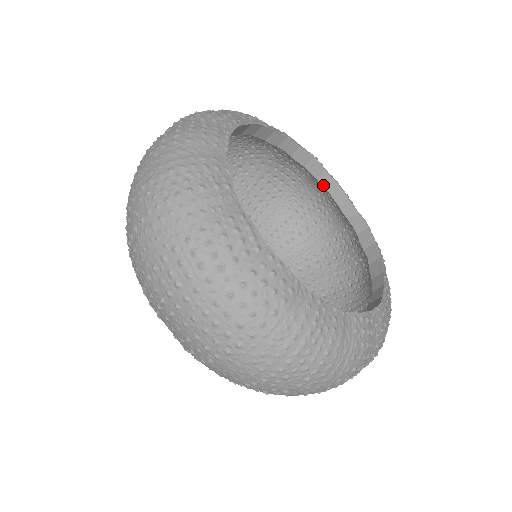
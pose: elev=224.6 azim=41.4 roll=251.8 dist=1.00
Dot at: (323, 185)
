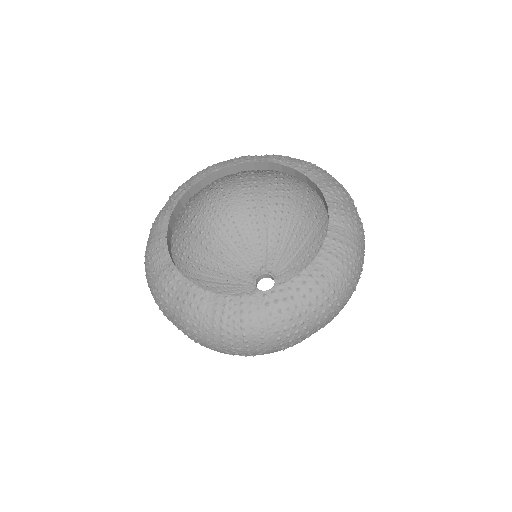
Dot at: (290, 174)
